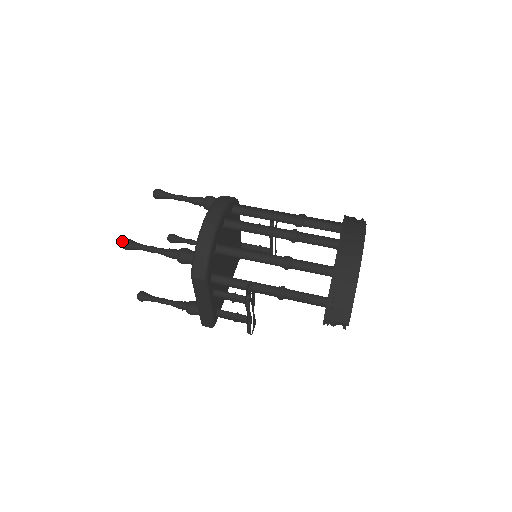
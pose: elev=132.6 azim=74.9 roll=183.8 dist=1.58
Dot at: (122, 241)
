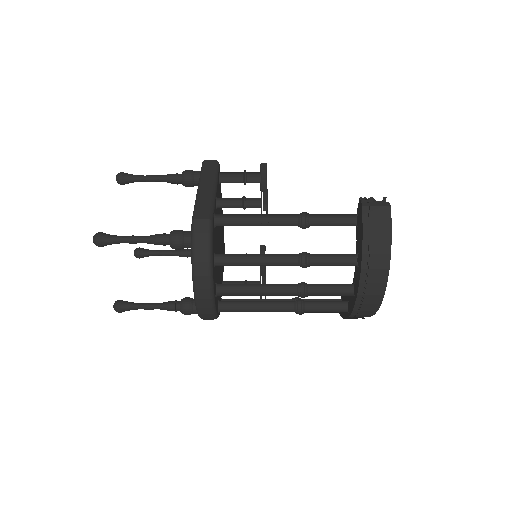
Dot at: occluded
